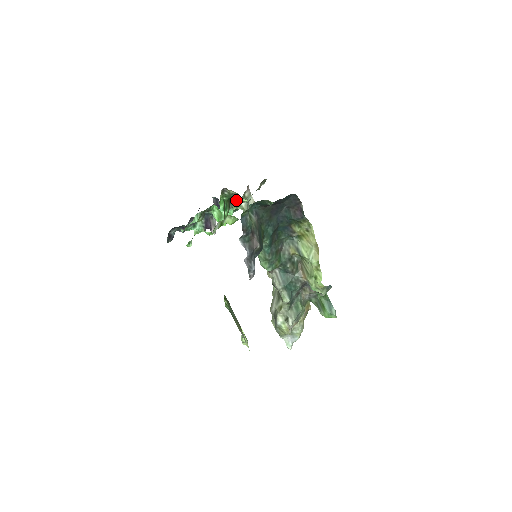
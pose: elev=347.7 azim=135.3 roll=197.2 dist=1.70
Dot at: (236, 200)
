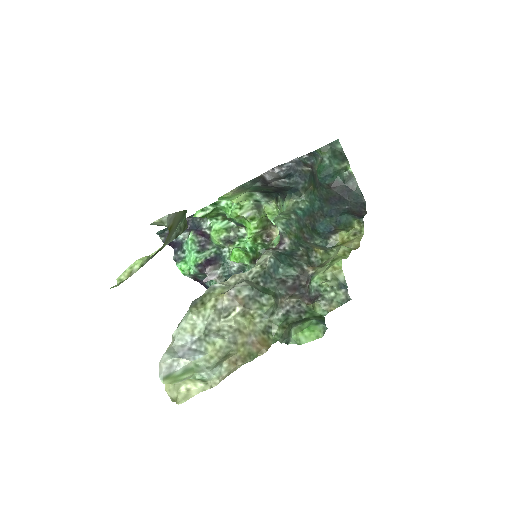
Dot at: occluded
